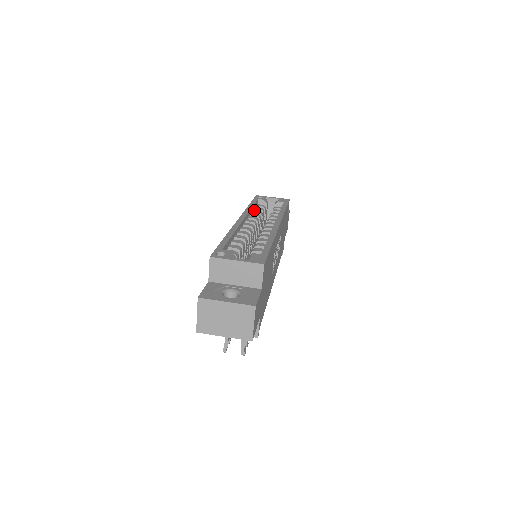
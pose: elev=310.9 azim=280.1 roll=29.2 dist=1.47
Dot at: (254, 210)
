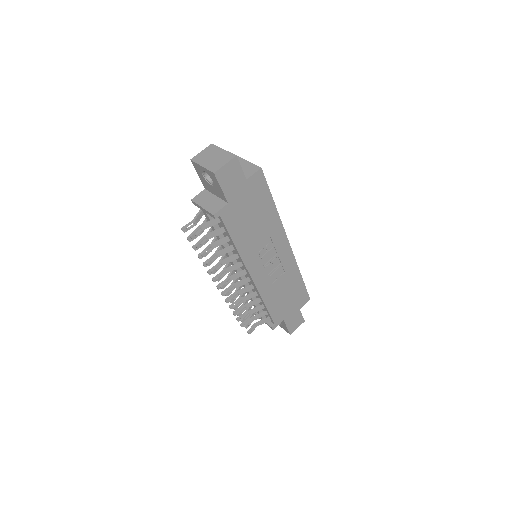
Dot at: occluded
